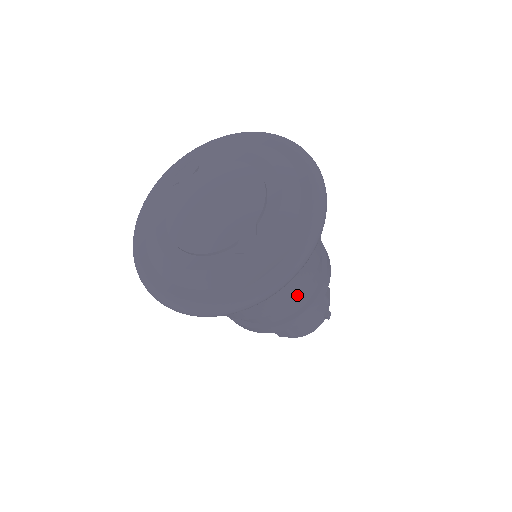
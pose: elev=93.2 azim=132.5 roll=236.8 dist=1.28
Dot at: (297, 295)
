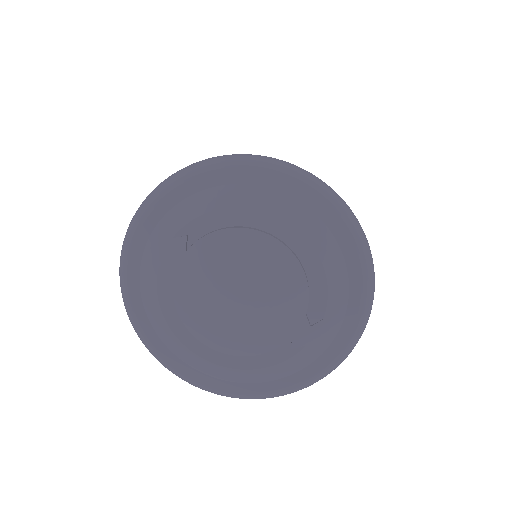
Dot at: occluded
